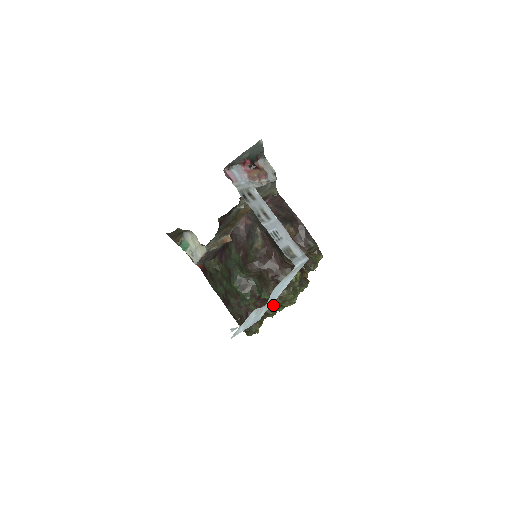
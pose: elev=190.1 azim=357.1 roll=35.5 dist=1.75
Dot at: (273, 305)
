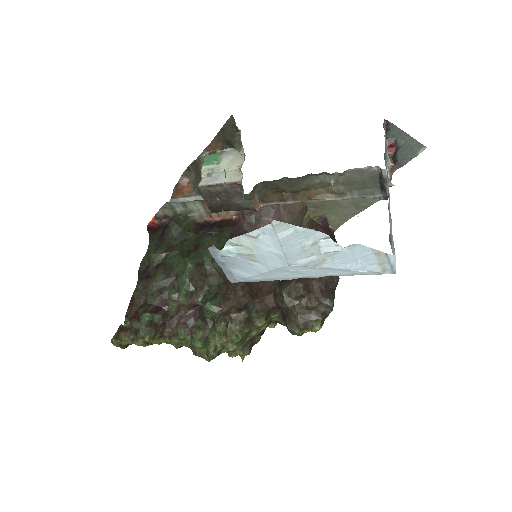
Dot at: (199, 329)
